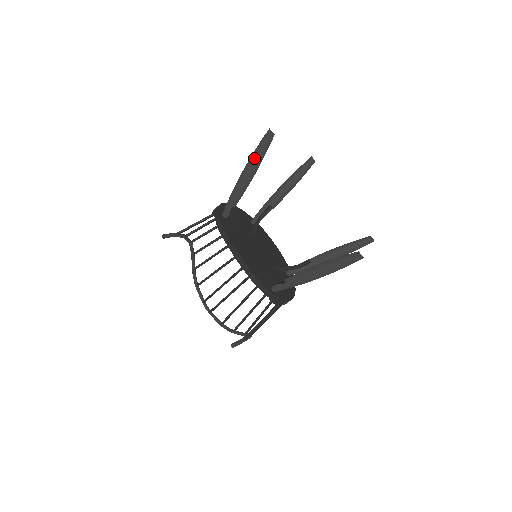
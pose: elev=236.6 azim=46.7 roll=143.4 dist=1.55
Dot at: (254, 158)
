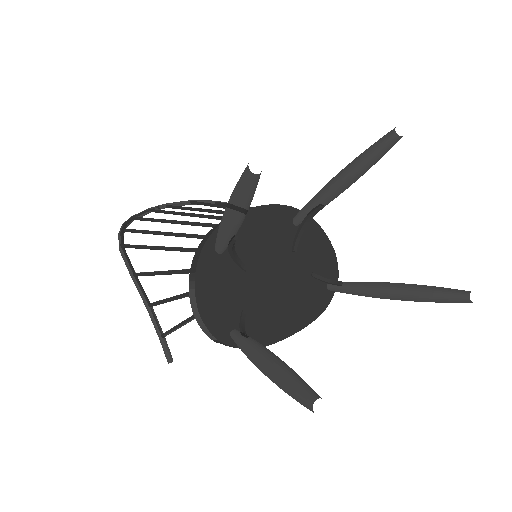
Dot at: occluded
